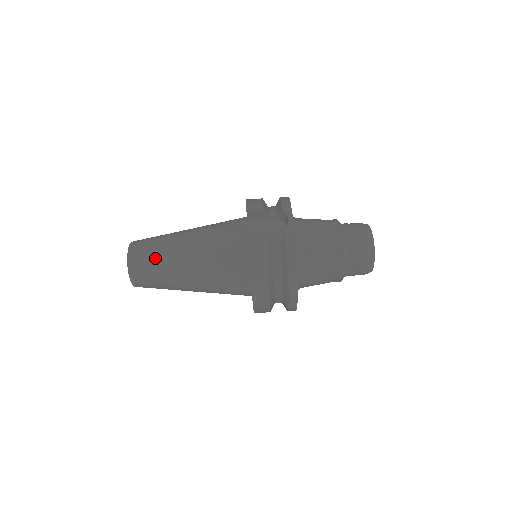
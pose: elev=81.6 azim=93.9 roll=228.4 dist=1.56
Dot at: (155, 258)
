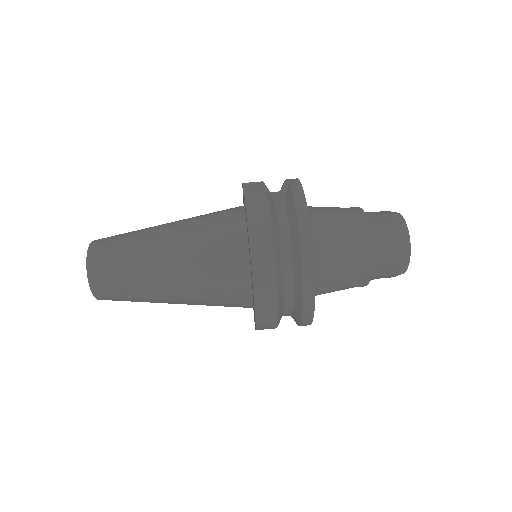
Dot at: (125, 241)
